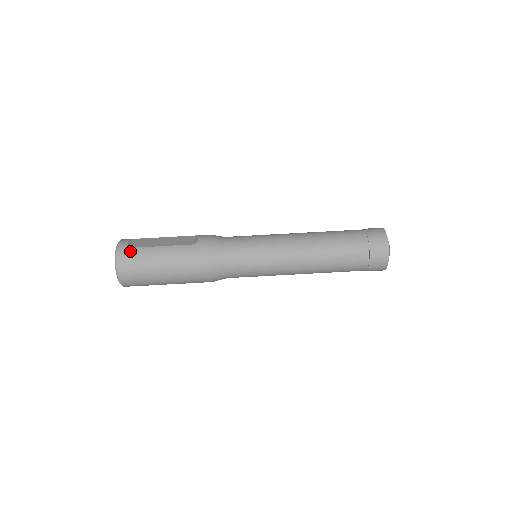
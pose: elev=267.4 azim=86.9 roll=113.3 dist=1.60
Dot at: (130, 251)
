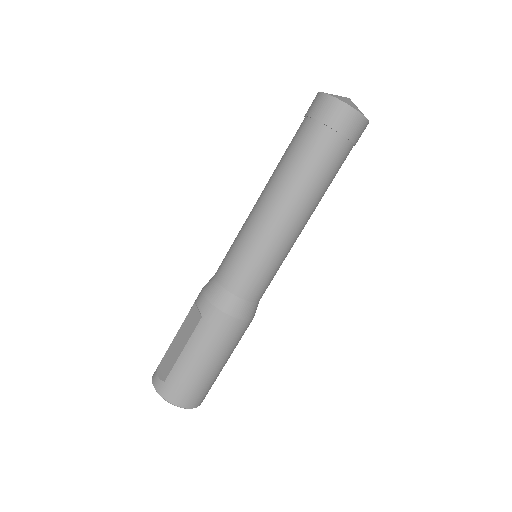
Dot at: (168, 383)
